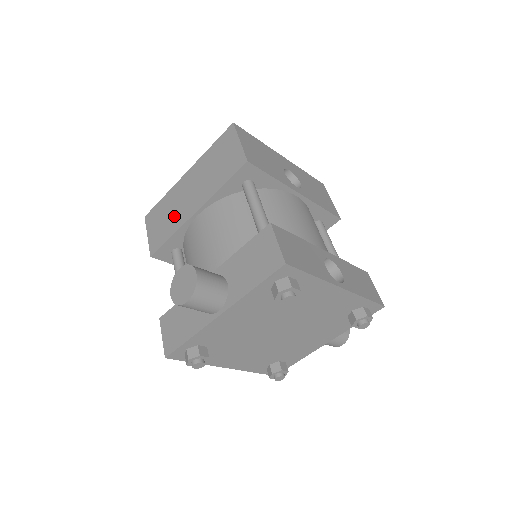
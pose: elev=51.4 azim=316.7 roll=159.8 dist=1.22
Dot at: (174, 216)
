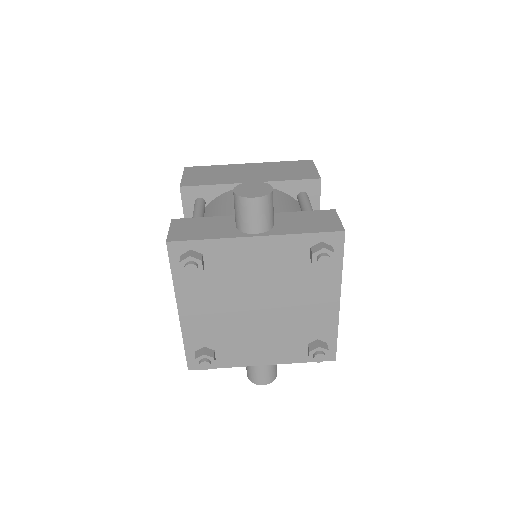
Dot at: (224, 177)
